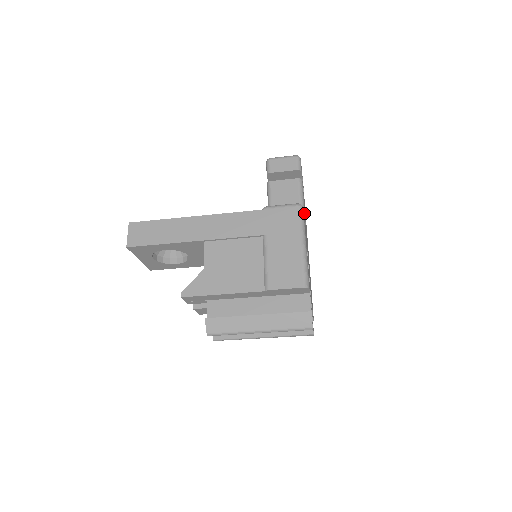
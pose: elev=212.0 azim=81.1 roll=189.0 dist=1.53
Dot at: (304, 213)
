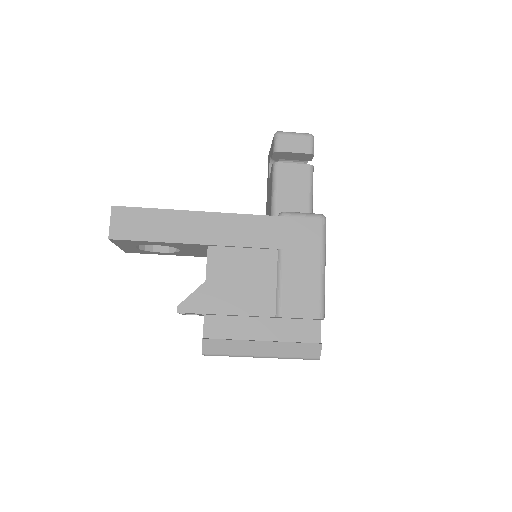
Dot at: (312, 209)
